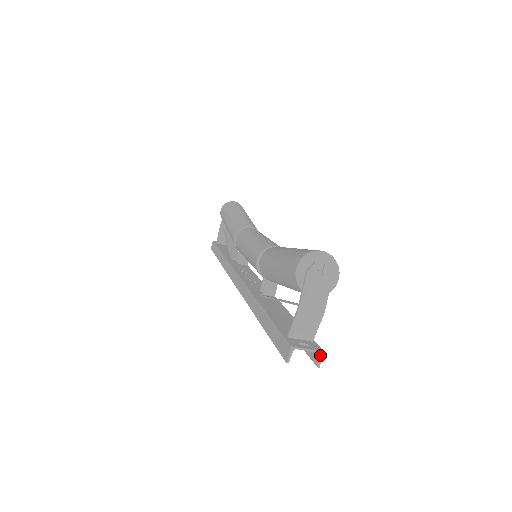
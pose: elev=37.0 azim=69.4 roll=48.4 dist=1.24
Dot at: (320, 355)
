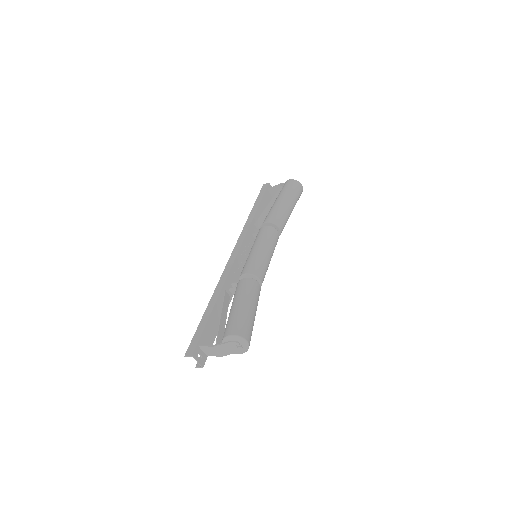
Dot at: (200, 367)
